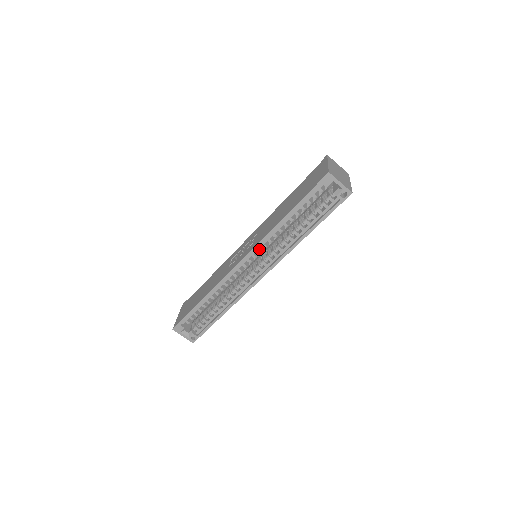
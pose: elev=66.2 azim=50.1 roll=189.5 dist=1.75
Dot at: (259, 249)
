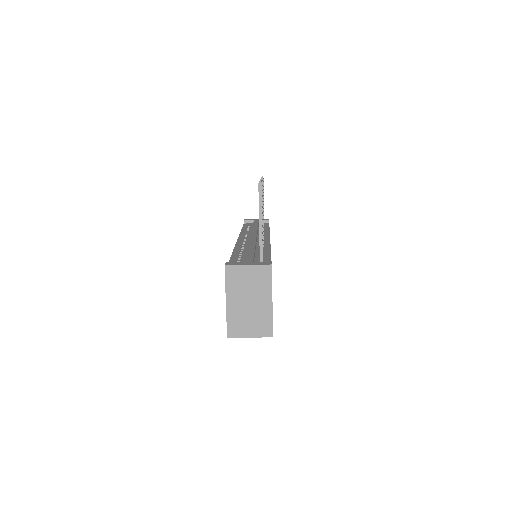
Dot at: occluded
